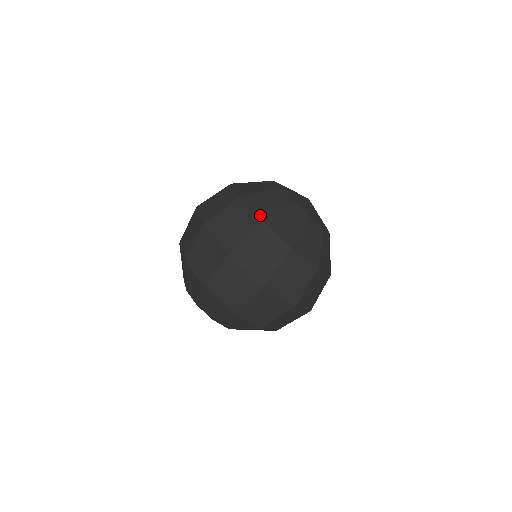
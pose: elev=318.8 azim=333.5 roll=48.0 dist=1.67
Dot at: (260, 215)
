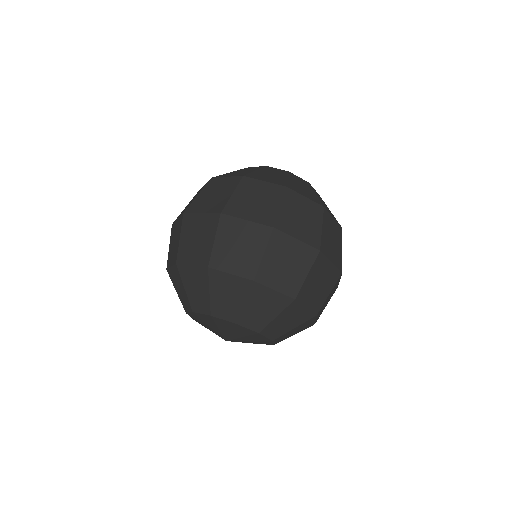
Dot at: (238, 175)
